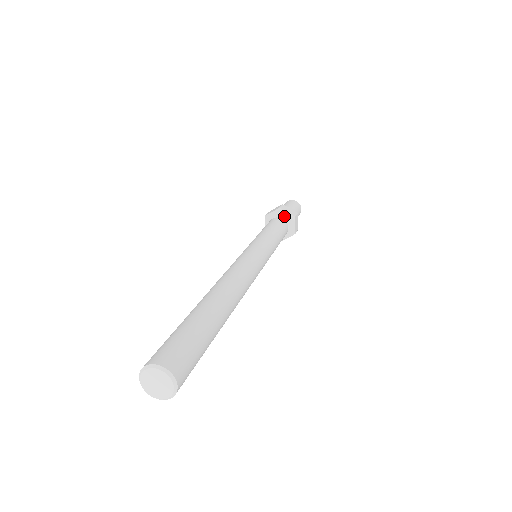
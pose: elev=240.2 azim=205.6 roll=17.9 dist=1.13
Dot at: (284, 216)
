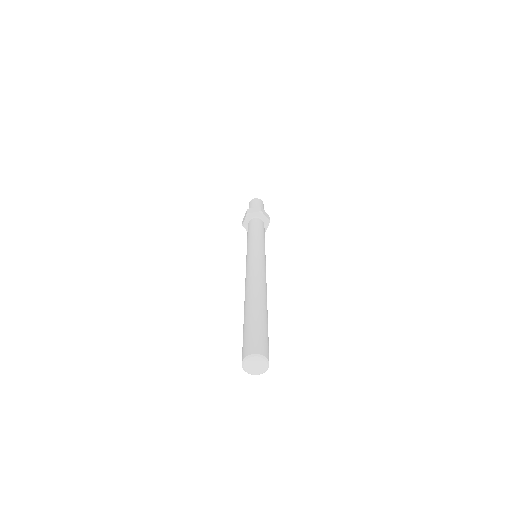
Dot at: (254, 216)
